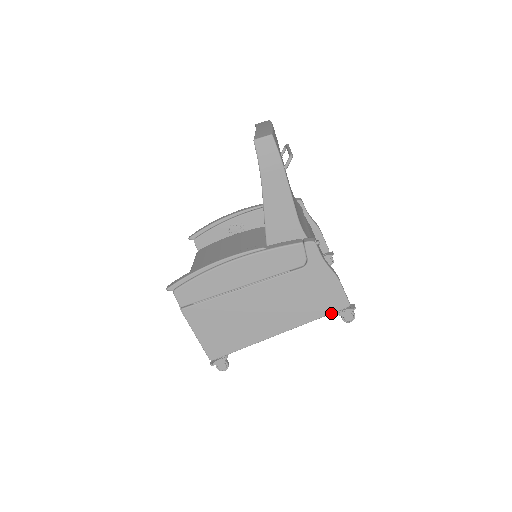
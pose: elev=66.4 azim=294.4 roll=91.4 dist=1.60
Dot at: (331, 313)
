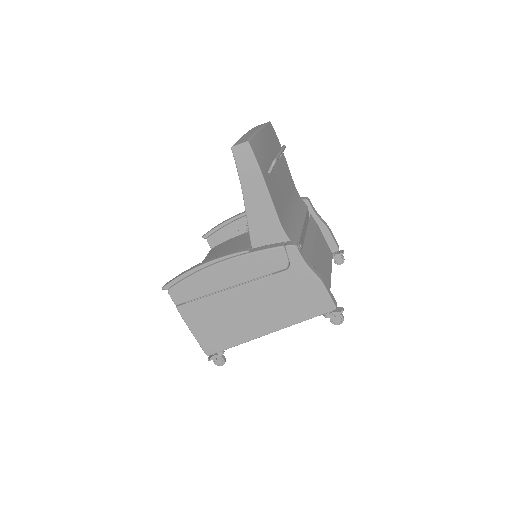
Dot at: (318, 315)
